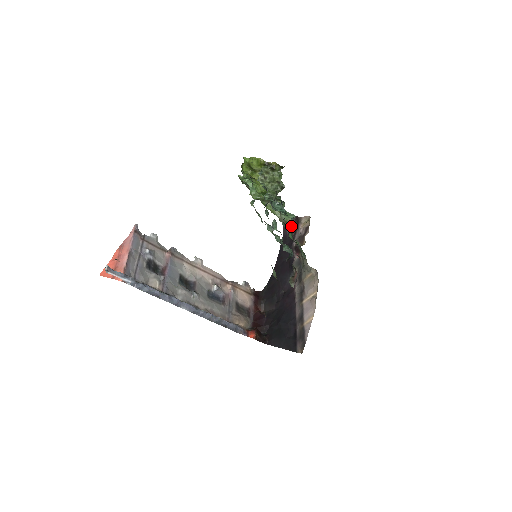
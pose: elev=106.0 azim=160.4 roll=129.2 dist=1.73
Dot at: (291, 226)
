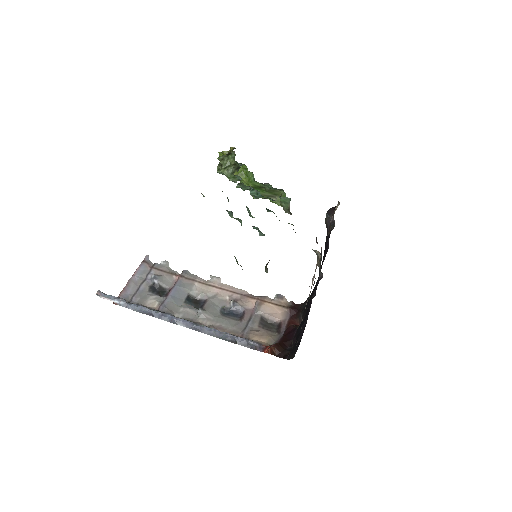
Dot at: (333, 220)
